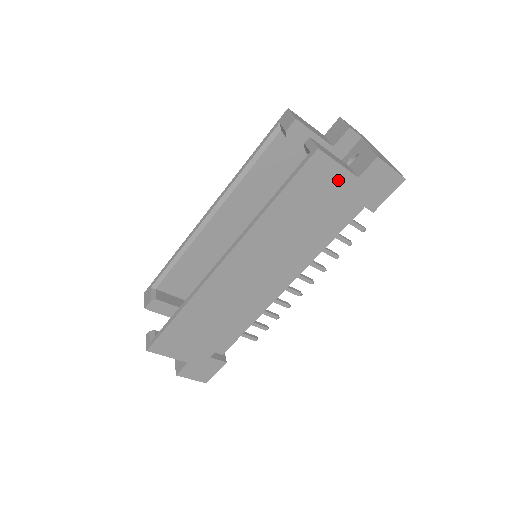
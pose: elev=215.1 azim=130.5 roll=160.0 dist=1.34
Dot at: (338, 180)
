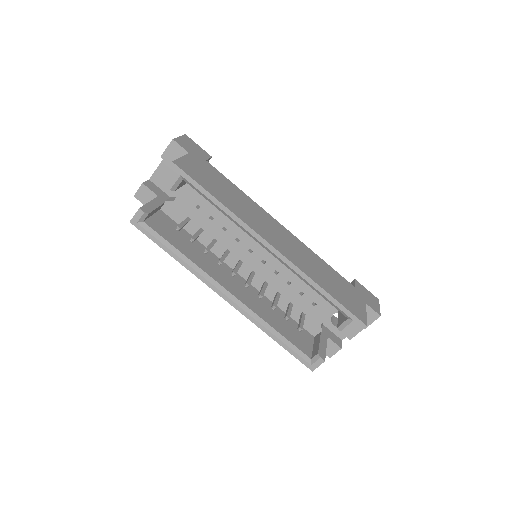
Dot at: occluded
